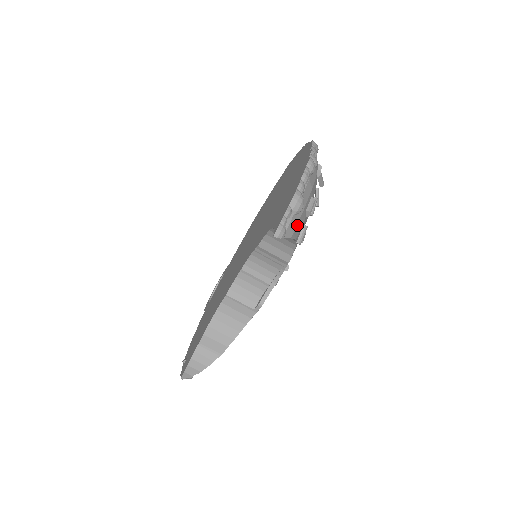
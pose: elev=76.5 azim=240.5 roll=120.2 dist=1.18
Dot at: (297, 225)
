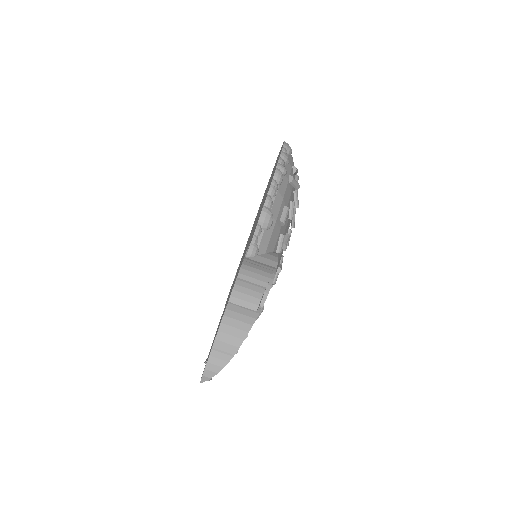
Dot at: (271, 239)
